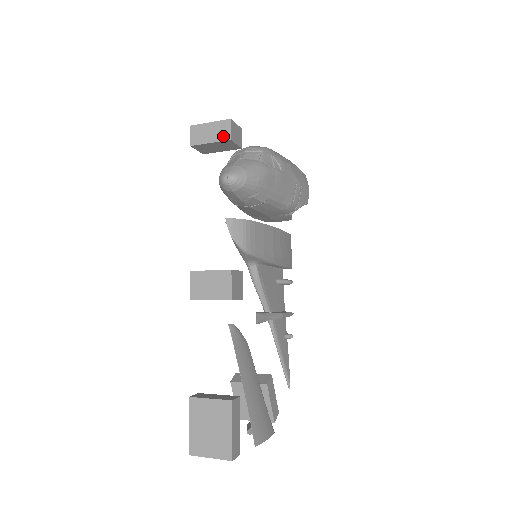
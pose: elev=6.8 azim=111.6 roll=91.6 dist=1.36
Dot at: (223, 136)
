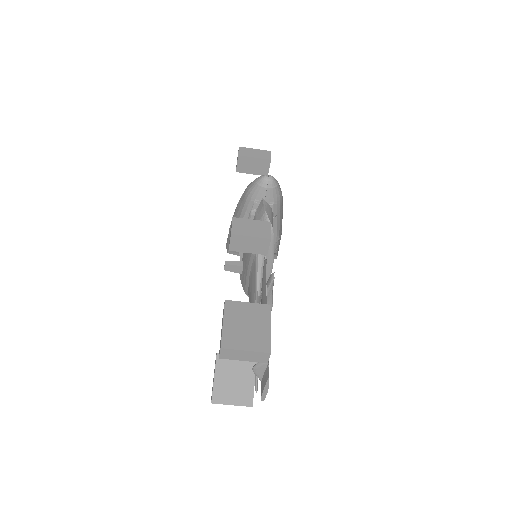
Dot at: (265, 157)
